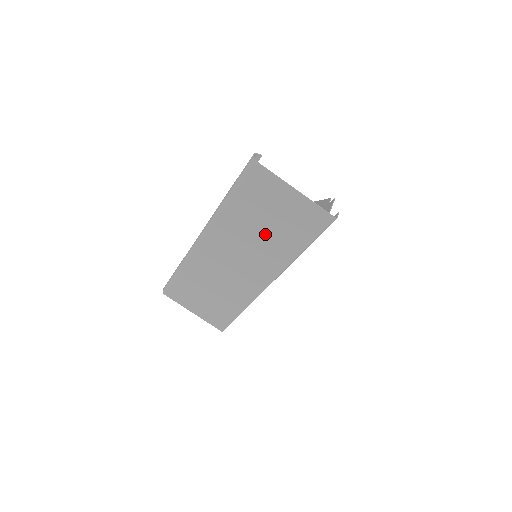
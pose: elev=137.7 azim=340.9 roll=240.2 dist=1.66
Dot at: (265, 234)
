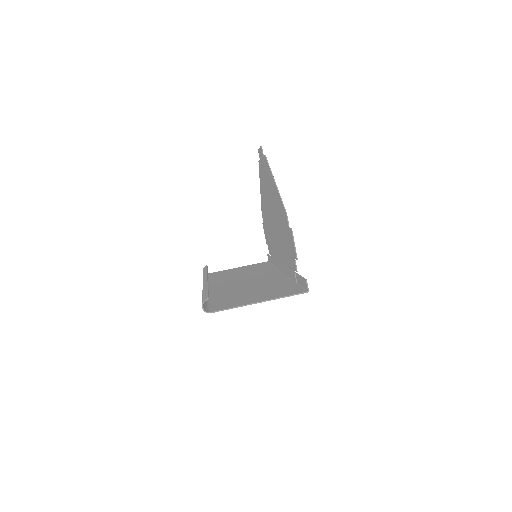
Dot at: (255, 289)
